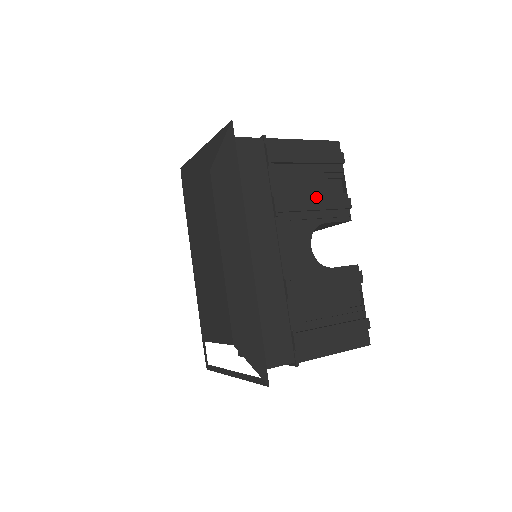
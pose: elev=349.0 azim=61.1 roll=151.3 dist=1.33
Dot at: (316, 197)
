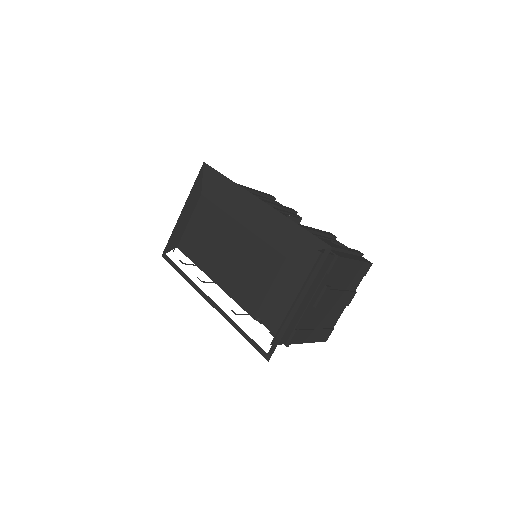
Dot at: occluded
